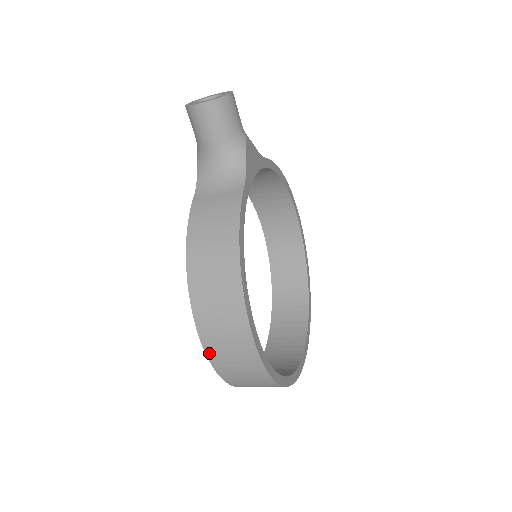
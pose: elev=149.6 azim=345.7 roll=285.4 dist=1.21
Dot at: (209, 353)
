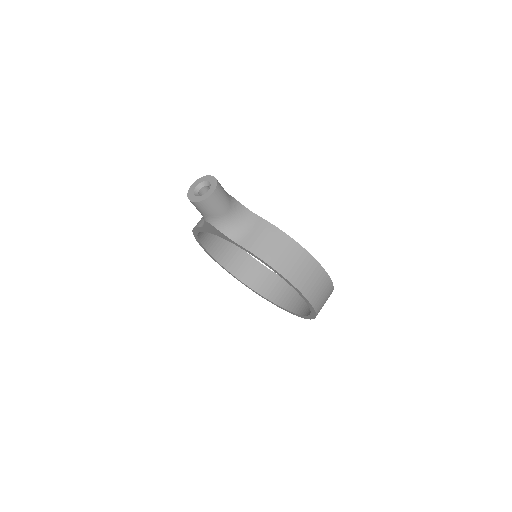
Dot at: (314, 305)
